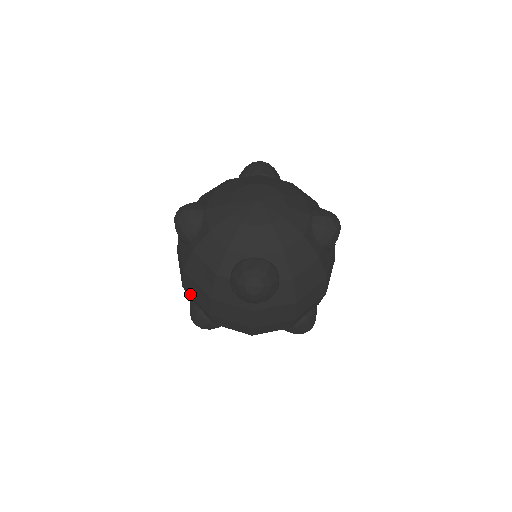
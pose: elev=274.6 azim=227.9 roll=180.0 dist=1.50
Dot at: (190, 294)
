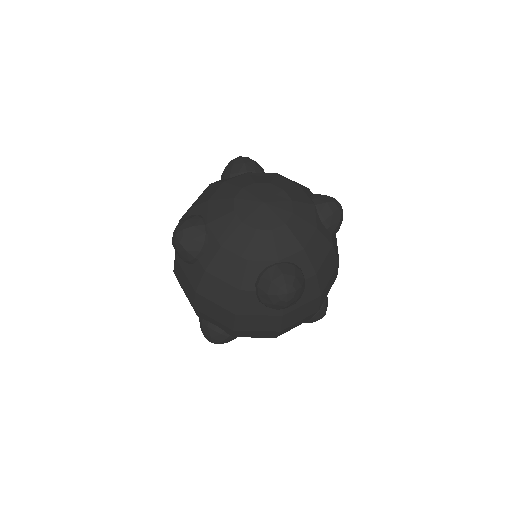
Dot at: (205, 314)
